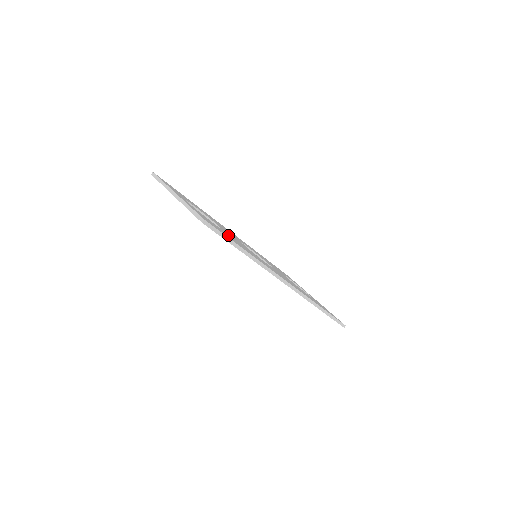
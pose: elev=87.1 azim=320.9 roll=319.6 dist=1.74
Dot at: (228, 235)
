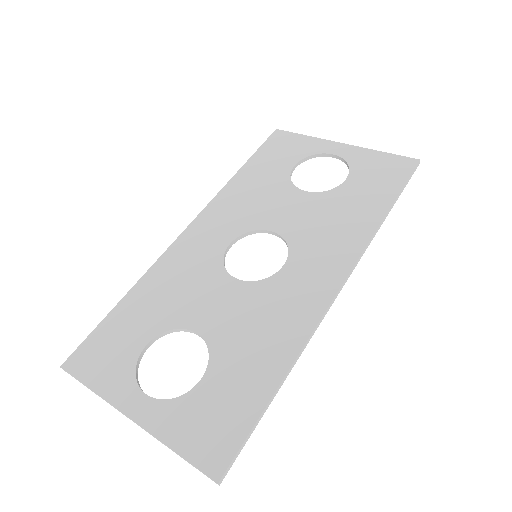
Dot at: (231, 369)
